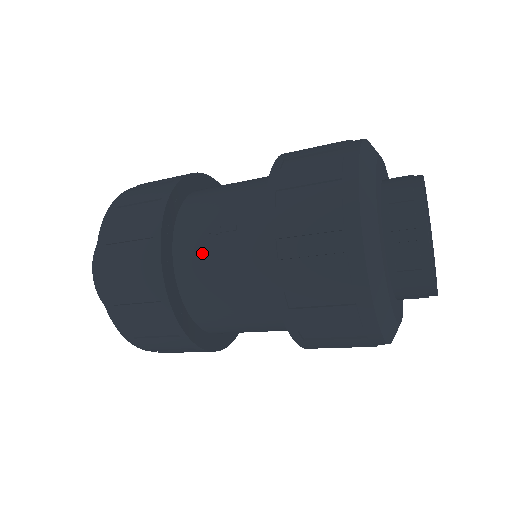
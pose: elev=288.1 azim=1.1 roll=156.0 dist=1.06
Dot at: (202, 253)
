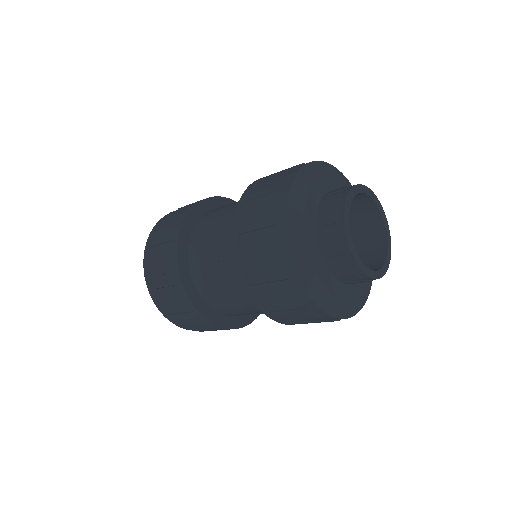
Dot at: (208, 277)
